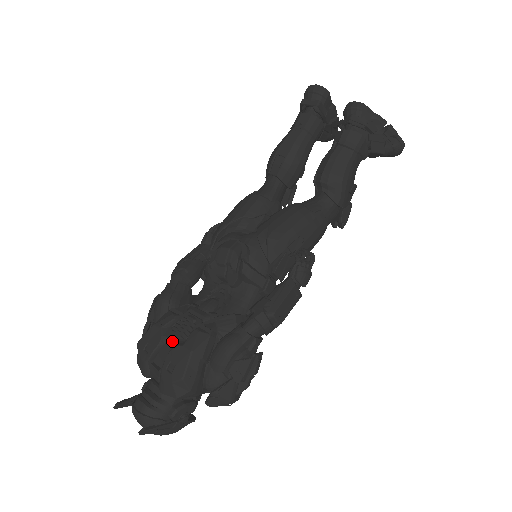
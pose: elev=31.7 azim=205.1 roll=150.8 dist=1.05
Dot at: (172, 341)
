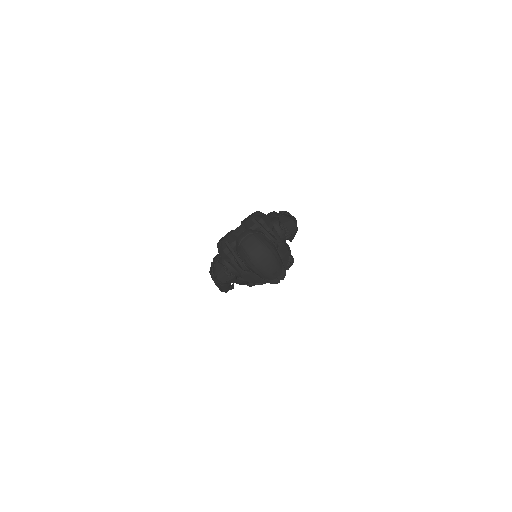
Dot at: occluded
